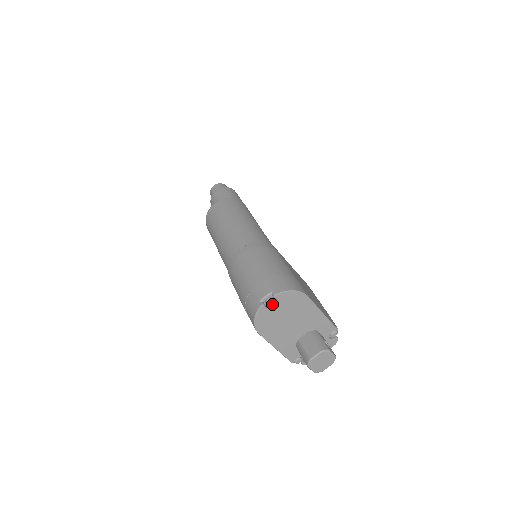
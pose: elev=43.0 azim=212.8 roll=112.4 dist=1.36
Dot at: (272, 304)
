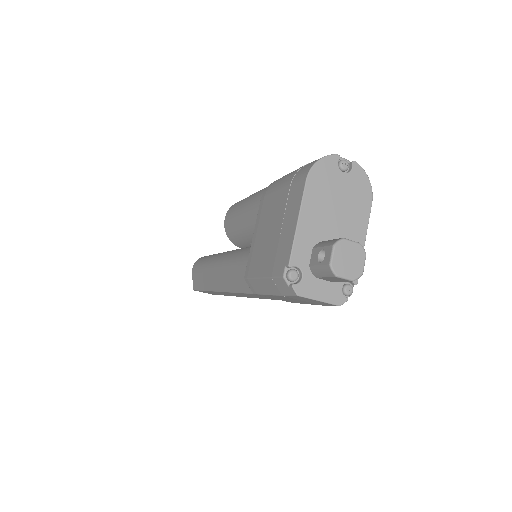
Dot at: (344, 168)
